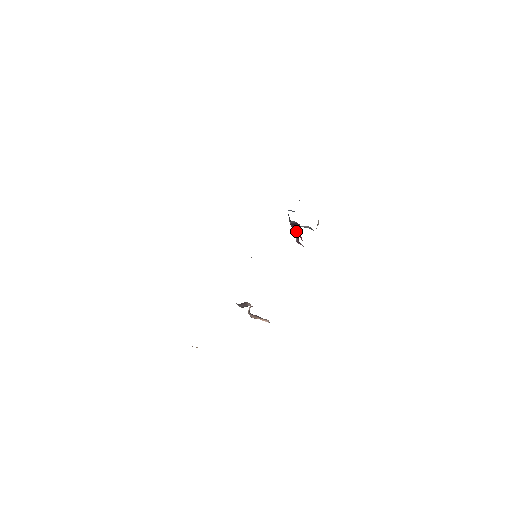
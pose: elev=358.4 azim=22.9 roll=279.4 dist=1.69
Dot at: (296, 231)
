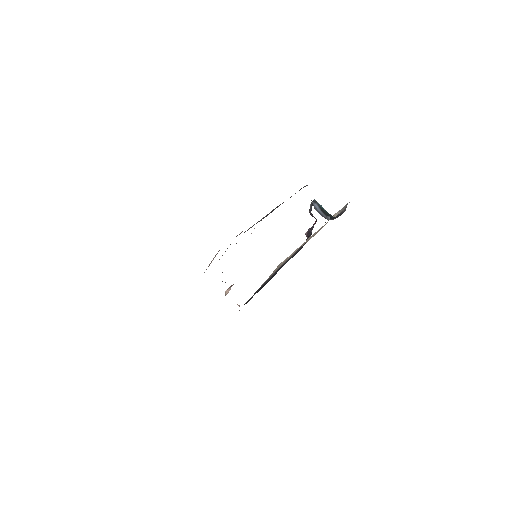
Dot at: occluded
